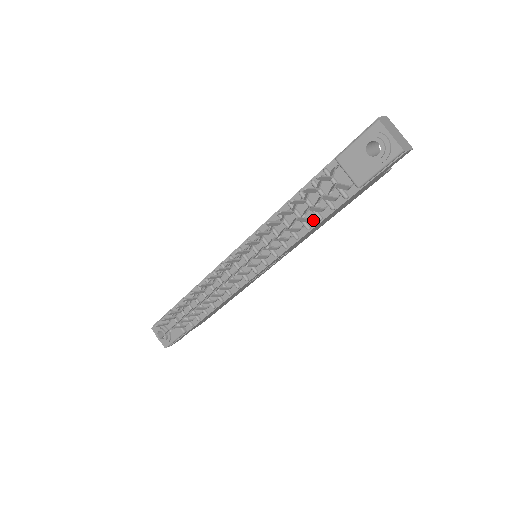
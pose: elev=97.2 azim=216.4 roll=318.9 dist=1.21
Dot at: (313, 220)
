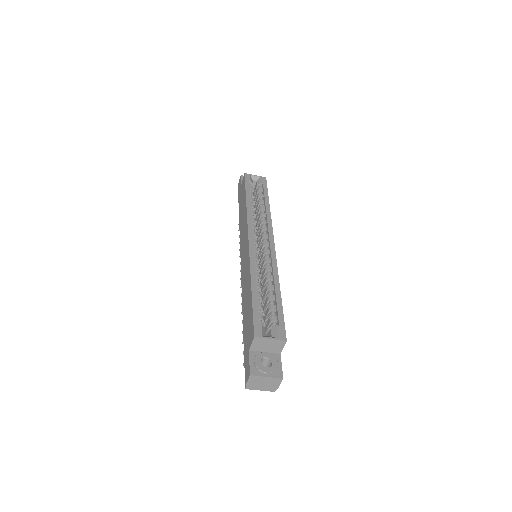
Dot at: occluded
